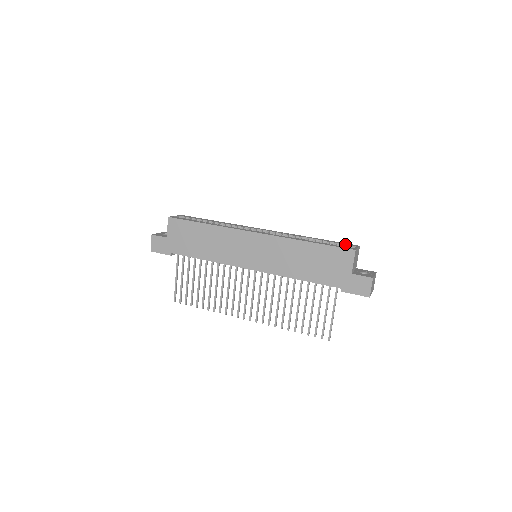
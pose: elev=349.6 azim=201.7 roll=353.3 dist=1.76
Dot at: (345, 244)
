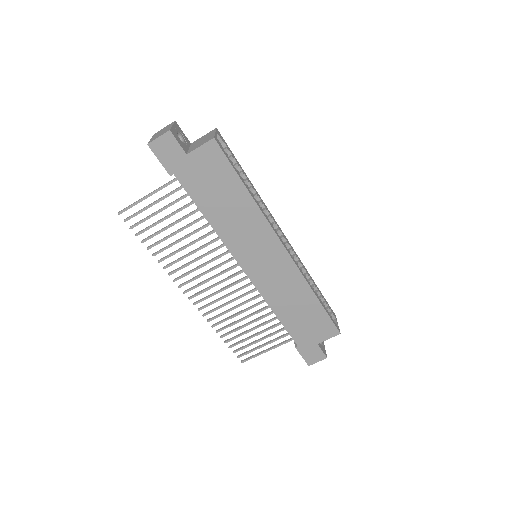
Dot at: (330, 309)
